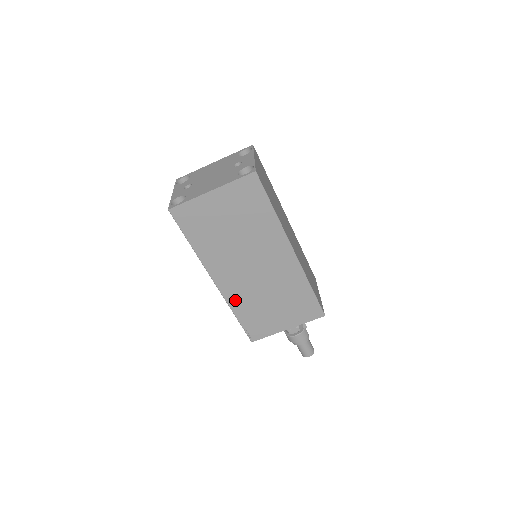
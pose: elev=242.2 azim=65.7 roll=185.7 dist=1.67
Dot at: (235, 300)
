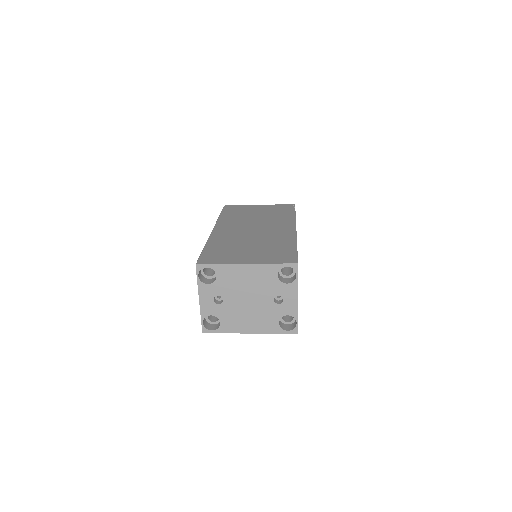
Dot at: occluded
